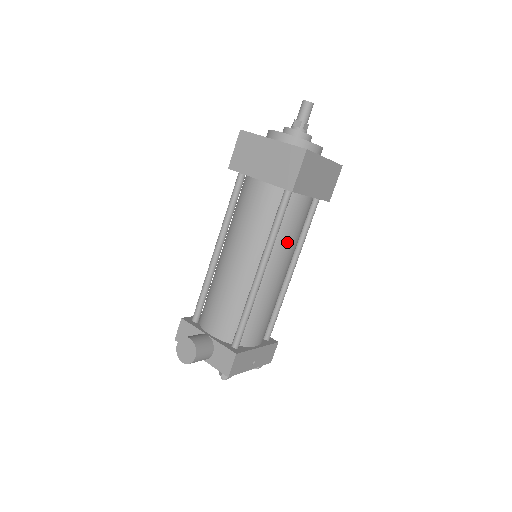
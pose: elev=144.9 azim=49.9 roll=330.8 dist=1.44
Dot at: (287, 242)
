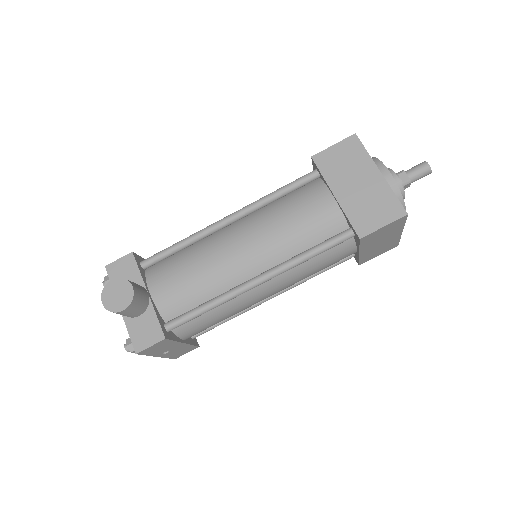
Dot at: (302, 273)
